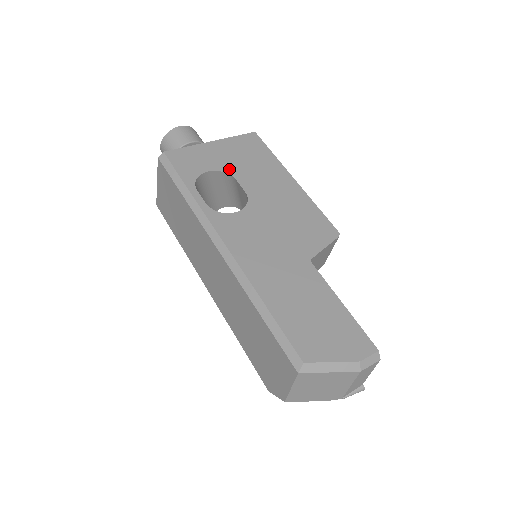
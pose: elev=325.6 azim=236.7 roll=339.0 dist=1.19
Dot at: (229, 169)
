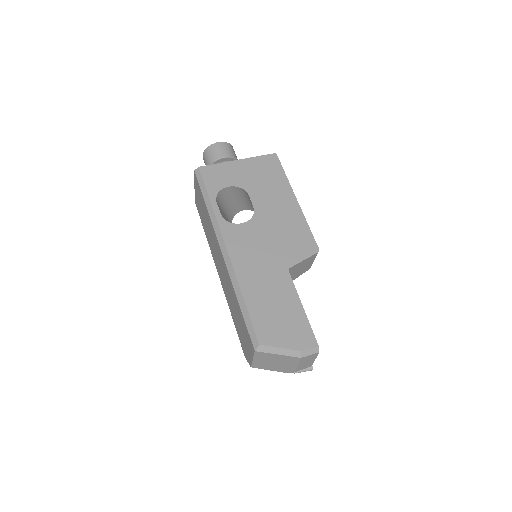
Dot at: (246, 186)
